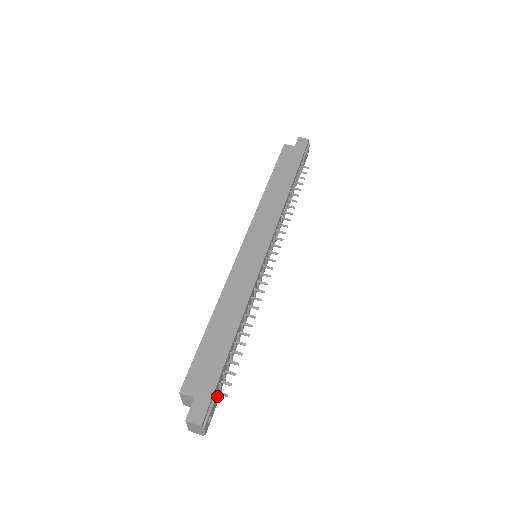
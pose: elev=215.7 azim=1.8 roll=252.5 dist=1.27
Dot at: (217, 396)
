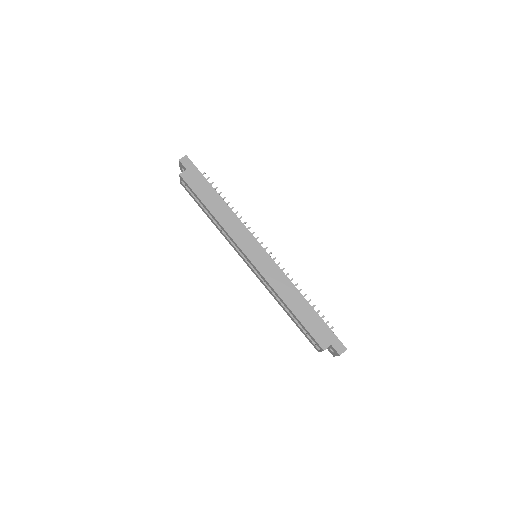
Dot at: occluded
